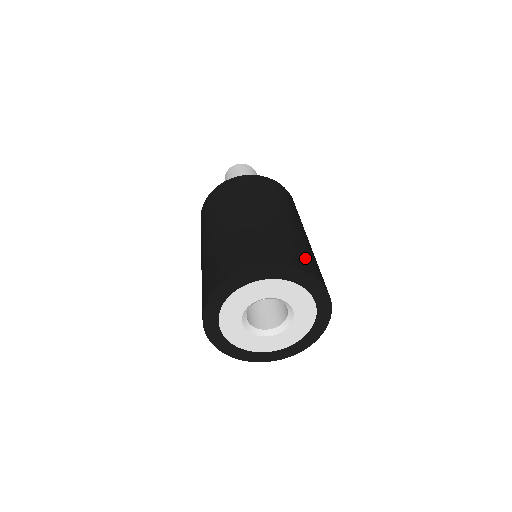
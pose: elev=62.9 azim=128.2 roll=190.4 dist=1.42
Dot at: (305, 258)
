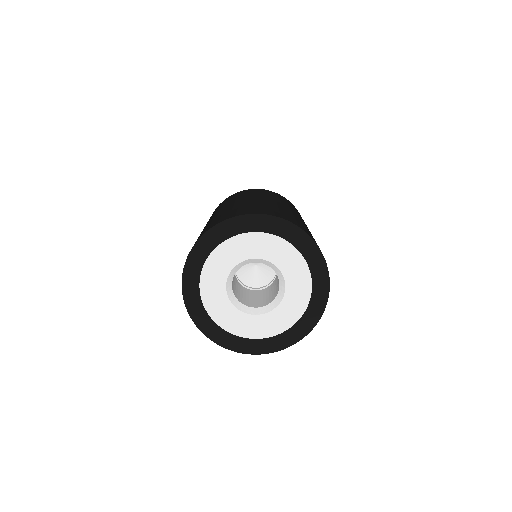
Dot at: occluded
